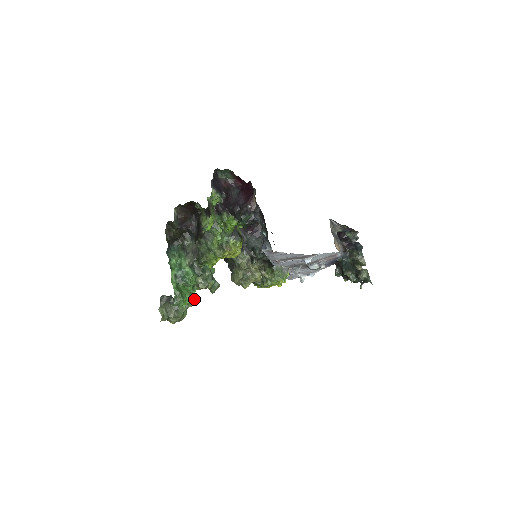
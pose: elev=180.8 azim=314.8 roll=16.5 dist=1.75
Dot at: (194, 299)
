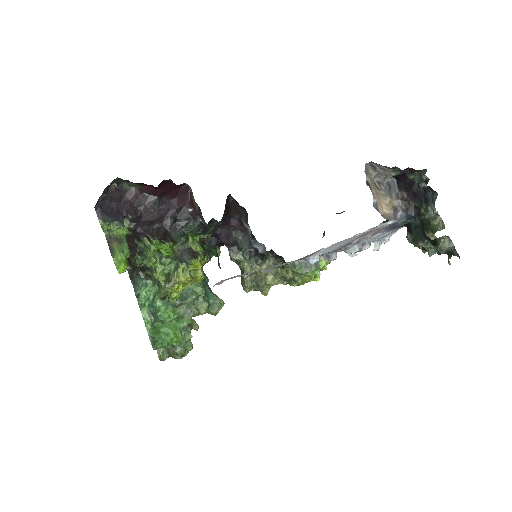
Dot at: (192, 328)
